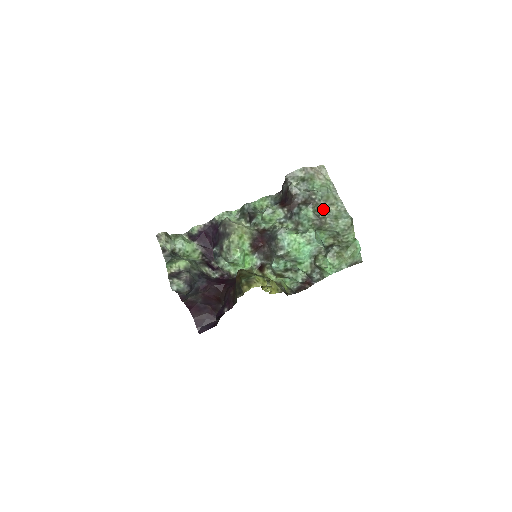
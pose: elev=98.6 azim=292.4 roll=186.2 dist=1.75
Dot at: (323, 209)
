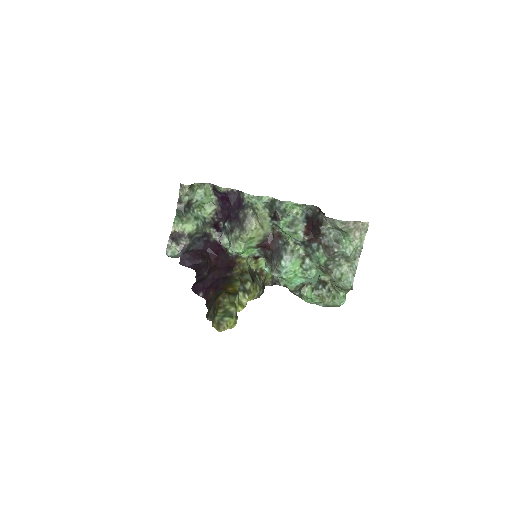
Dot at: (337, 261)
